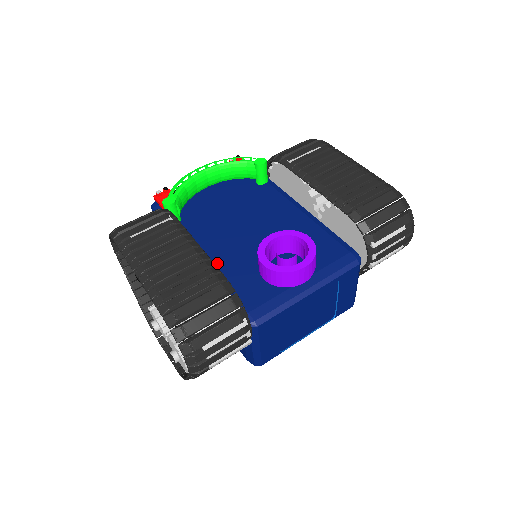
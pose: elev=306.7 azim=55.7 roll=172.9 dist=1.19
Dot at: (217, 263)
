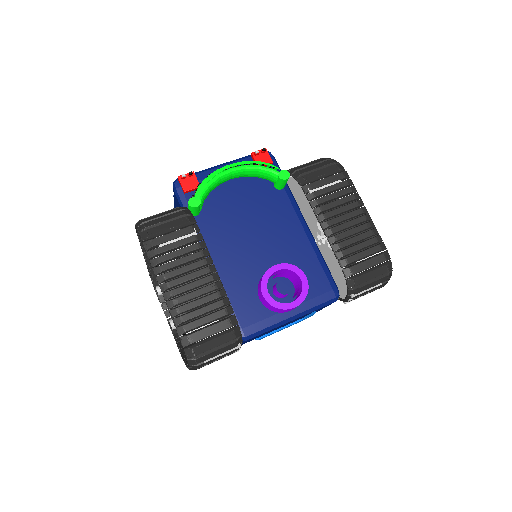
Dot at: (225, 272)
